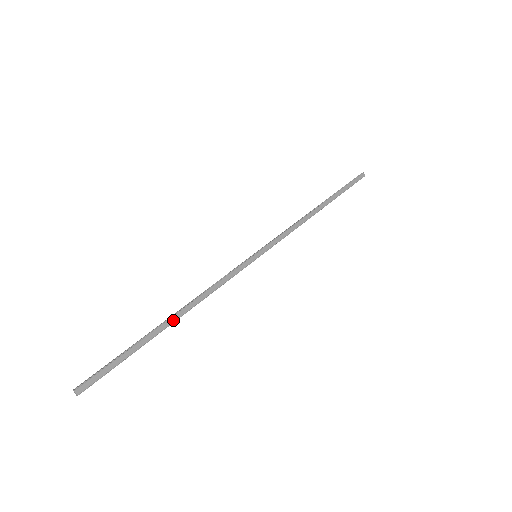
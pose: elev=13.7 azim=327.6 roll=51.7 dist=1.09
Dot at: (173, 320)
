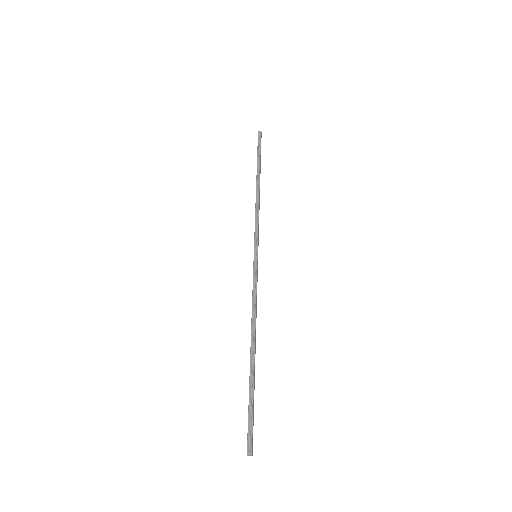
Dot at: (255, 350)
